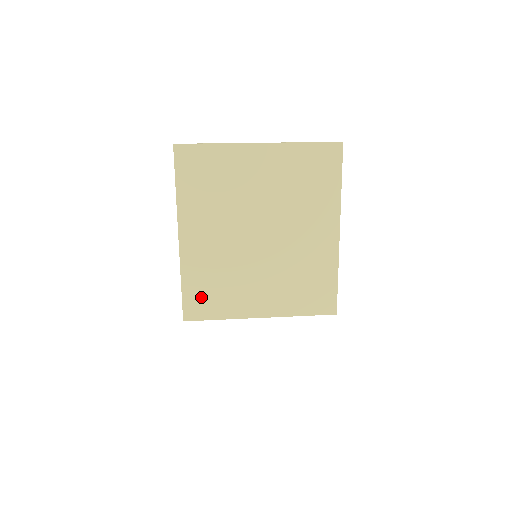
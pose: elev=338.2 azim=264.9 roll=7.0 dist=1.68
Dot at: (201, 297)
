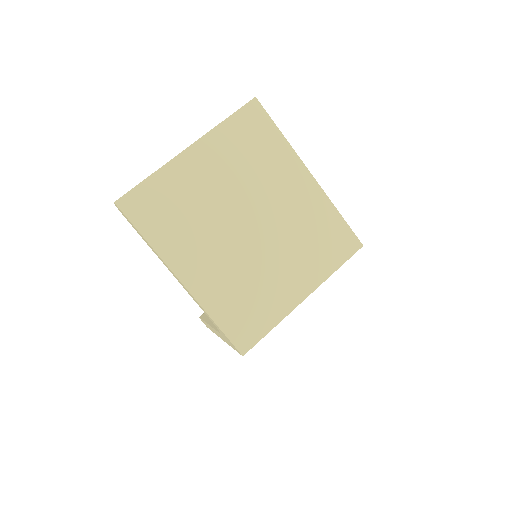
Dot at: (241, 321)
